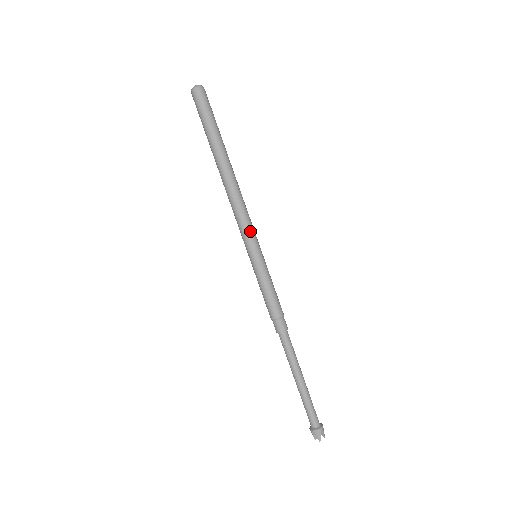
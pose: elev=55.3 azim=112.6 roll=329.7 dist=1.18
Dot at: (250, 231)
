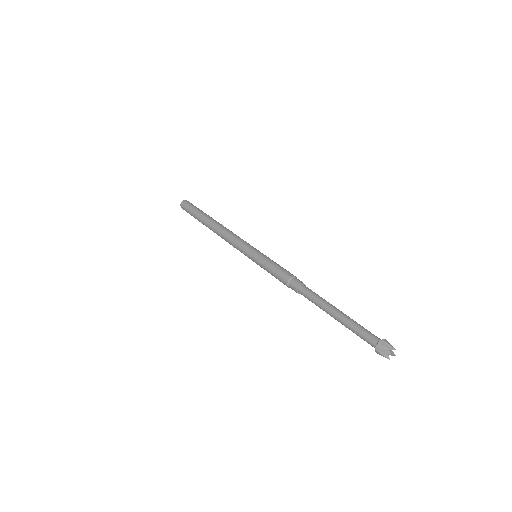
Dot at: (242, 243)
